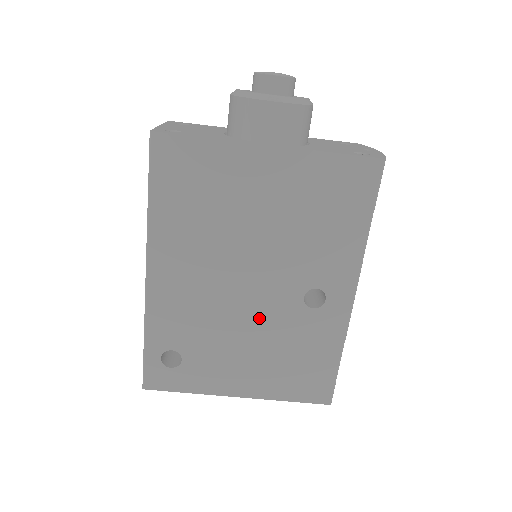
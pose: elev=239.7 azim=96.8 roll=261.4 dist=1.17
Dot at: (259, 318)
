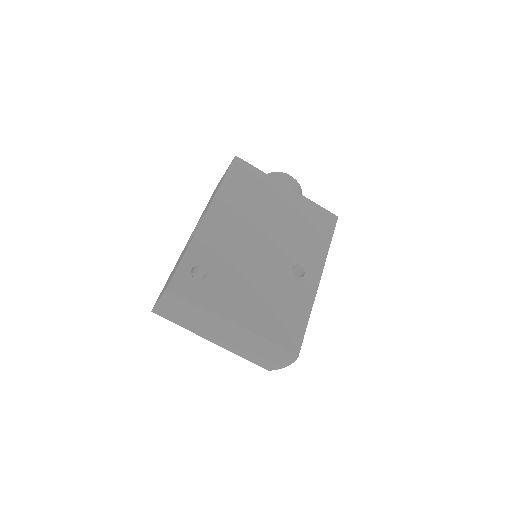
Dot at: (264, 269)
